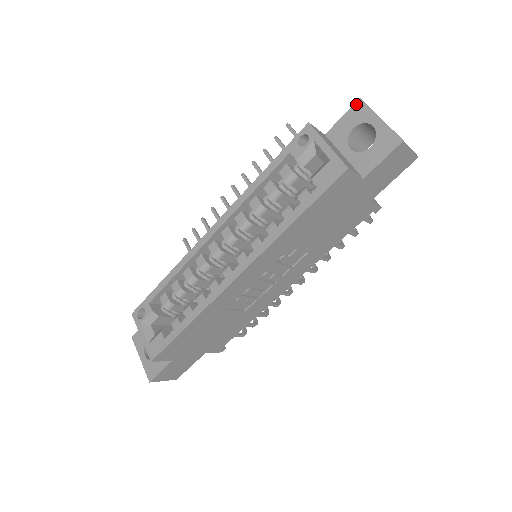
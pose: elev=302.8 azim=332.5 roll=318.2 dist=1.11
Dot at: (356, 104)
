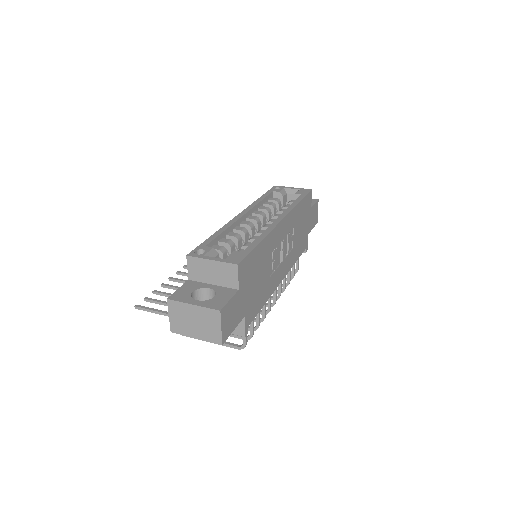
Dot at: occluded
